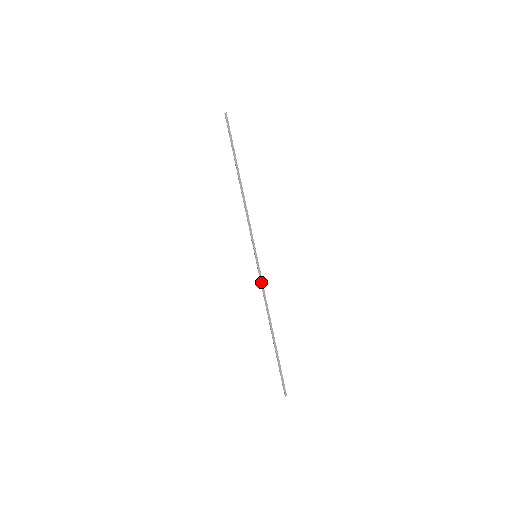
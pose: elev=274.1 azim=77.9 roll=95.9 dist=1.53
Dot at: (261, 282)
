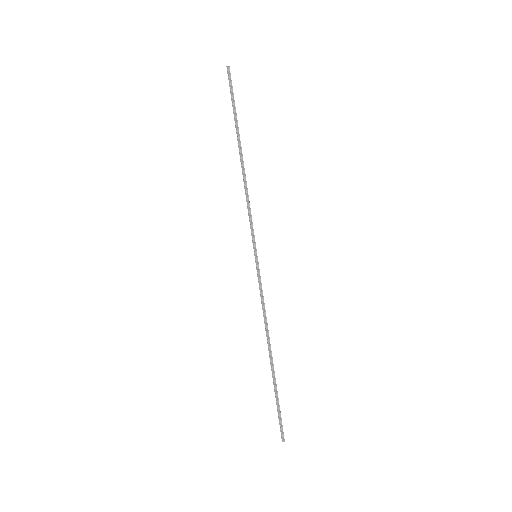
Dot at: (260, 290)
